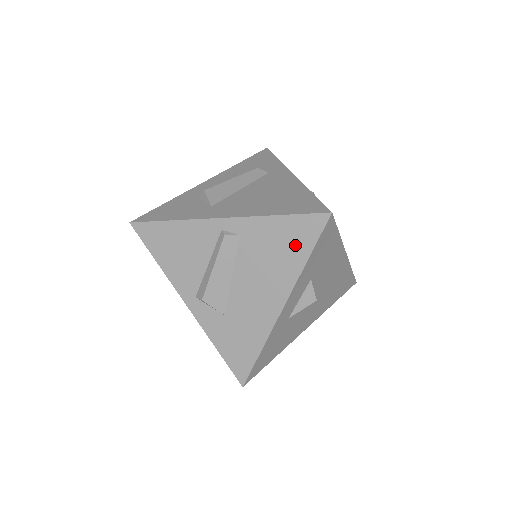
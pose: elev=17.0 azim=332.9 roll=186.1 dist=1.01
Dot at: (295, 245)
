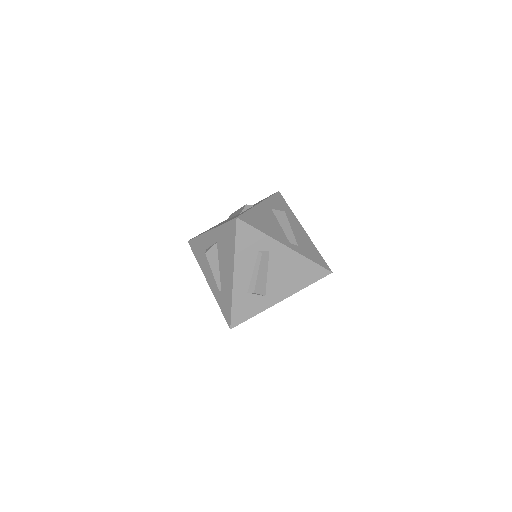
Dot at: occluded
